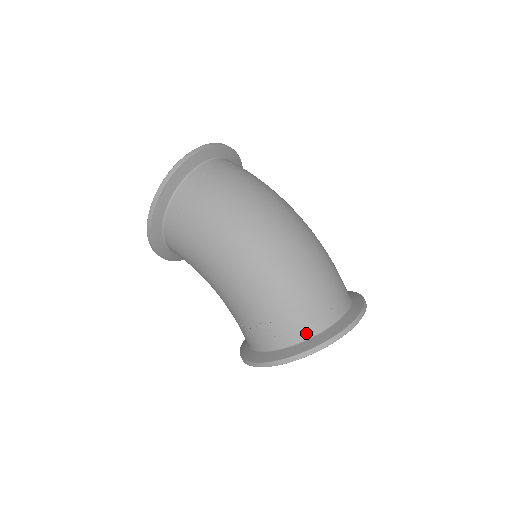
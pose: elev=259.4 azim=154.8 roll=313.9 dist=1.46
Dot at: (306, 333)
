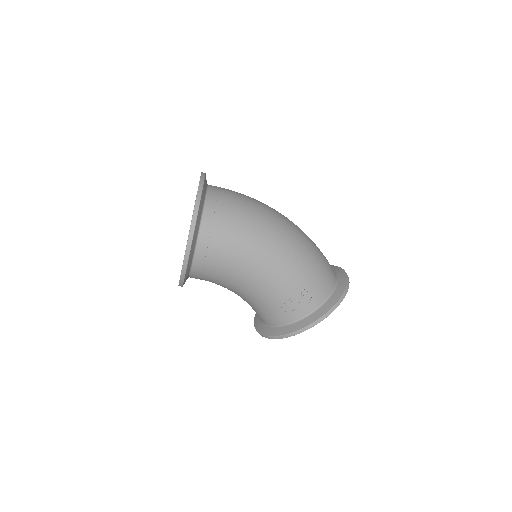
Dot at: (330, 289)
